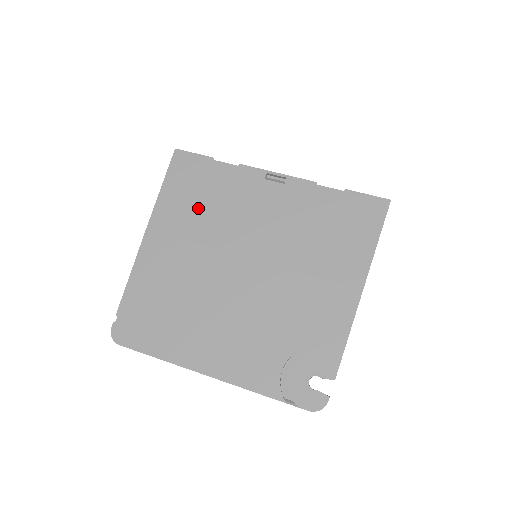
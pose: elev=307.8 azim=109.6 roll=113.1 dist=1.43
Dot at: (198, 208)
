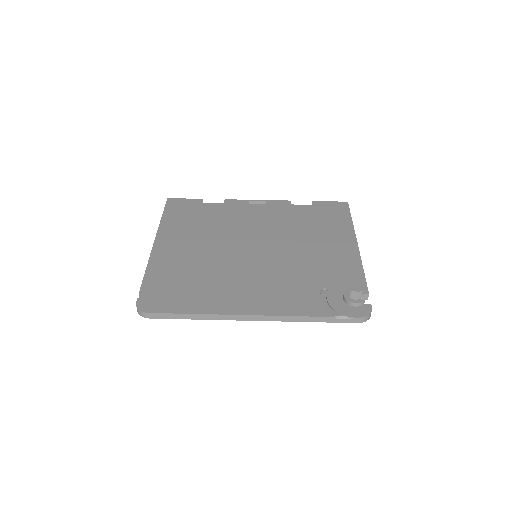
Dot at: (199, 222)
